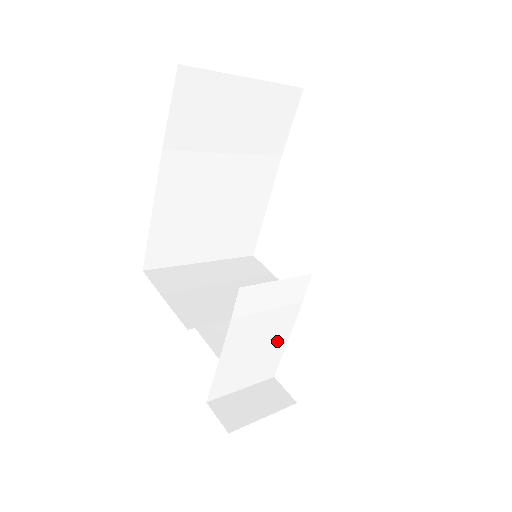
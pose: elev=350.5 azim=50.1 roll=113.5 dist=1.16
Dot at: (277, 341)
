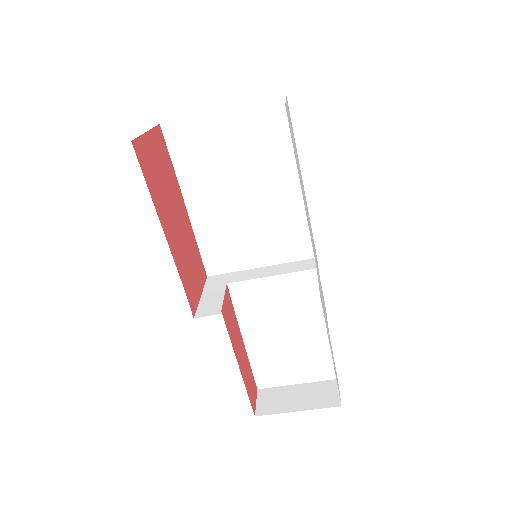
Dot at: (313, 339)
